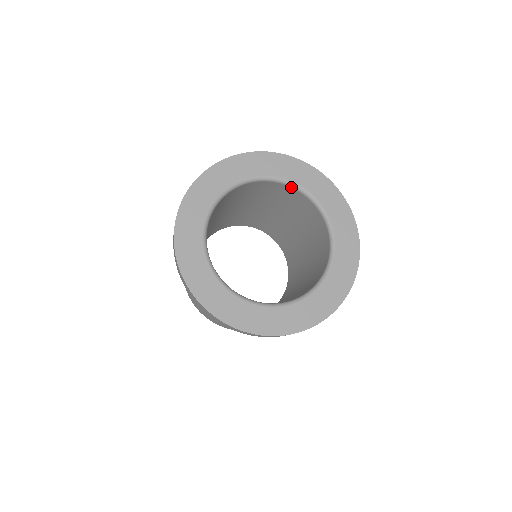
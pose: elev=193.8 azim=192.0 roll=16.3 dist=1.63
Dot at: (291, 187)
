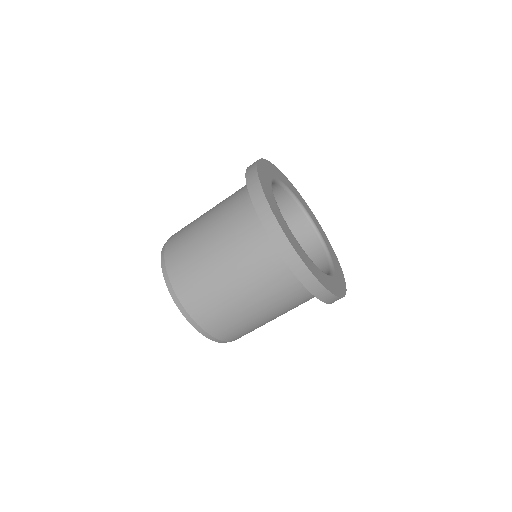
Dot at: (291, 196)
